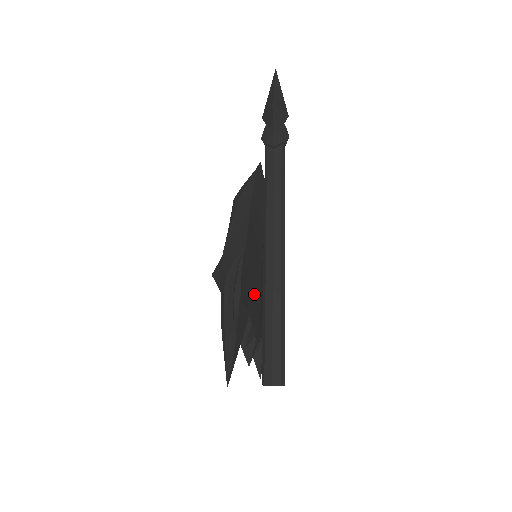
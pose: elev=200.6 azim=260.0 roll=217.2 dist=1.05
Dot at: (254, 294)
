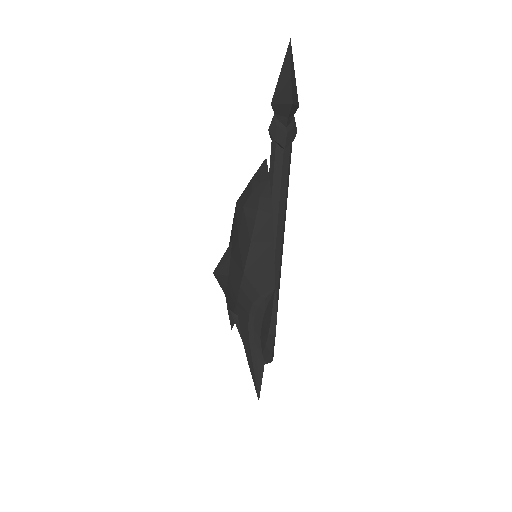
Dot at: occluded
